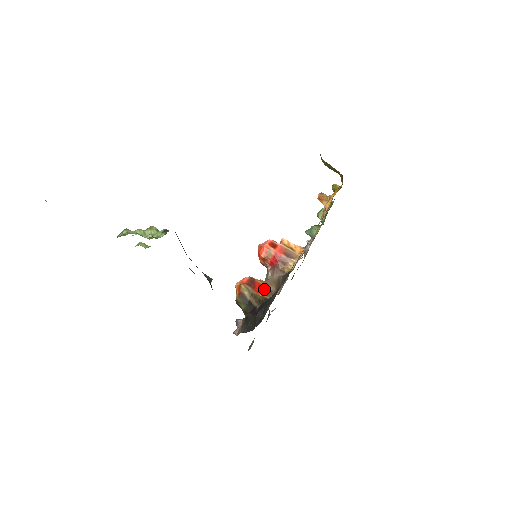
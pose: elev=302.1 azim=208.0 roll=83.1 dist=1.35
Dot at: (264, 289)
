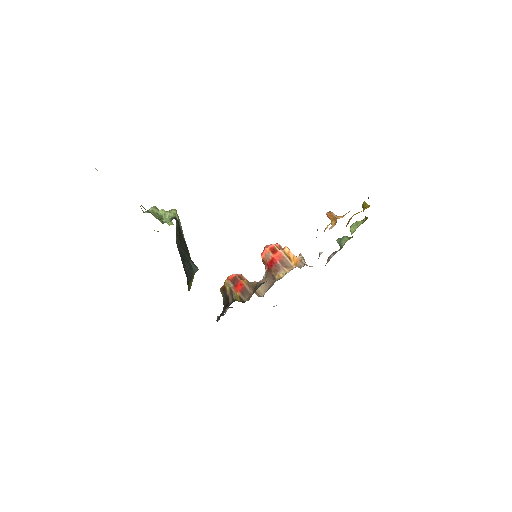
Dot at: (244, 289)
